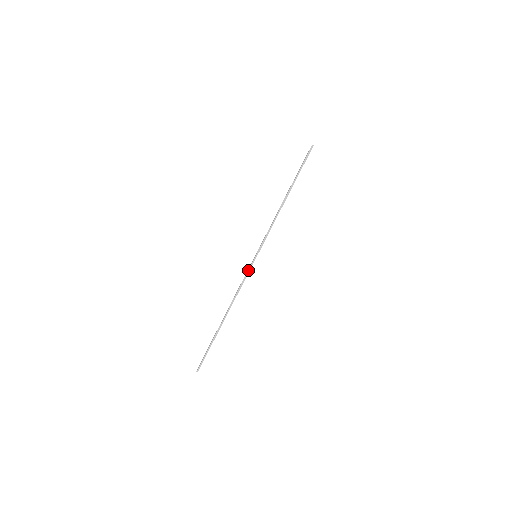
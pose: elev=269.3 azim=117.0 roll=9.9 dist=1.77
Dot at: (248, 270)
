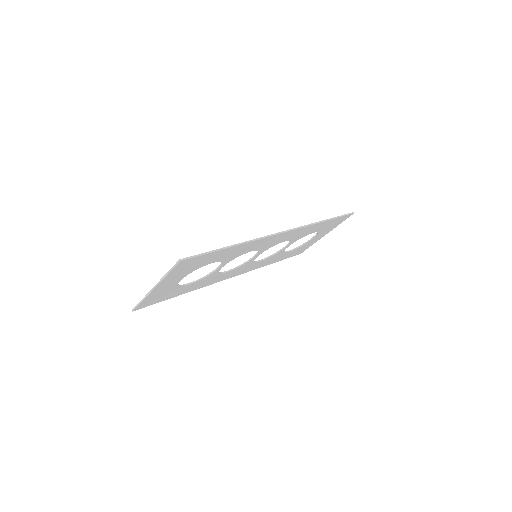
Dot at: (280, 232)
